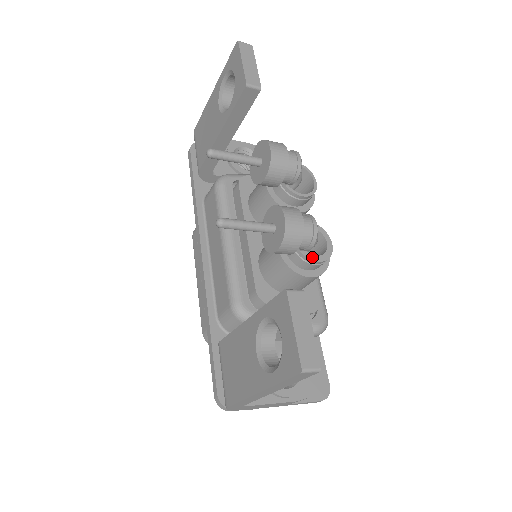
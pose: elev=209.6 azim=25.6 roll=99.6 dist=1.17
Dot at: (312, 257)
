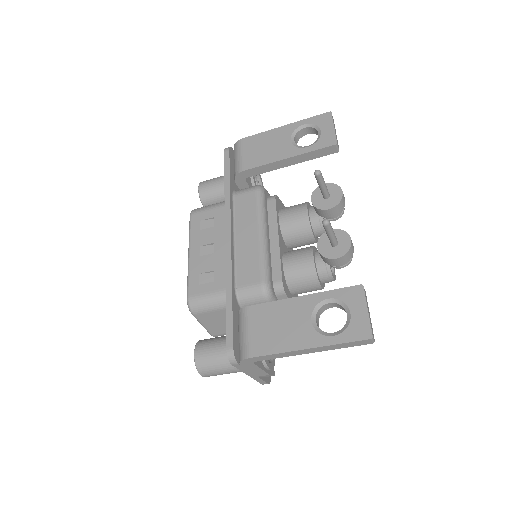
Dot at: (332, 274)
